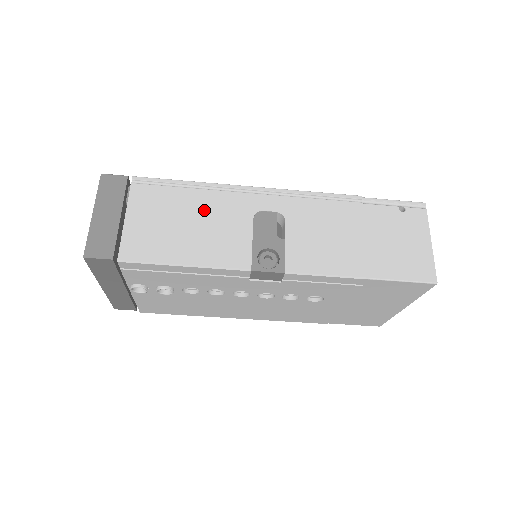
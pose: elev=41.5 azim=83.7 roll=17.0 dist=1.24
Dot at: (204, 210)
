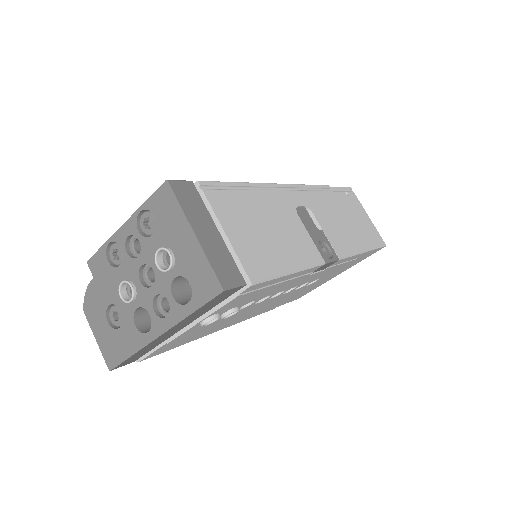
Dot at: (269, 212)
